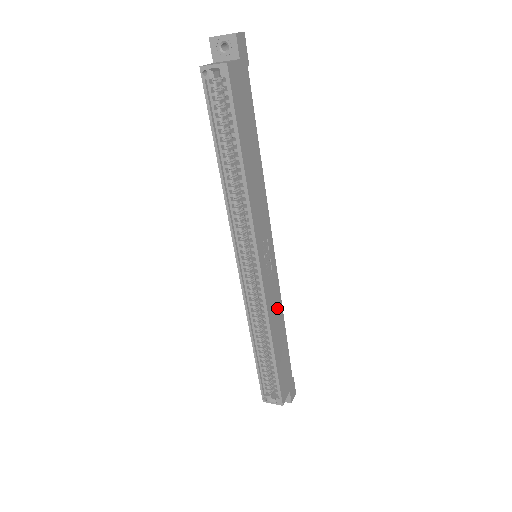
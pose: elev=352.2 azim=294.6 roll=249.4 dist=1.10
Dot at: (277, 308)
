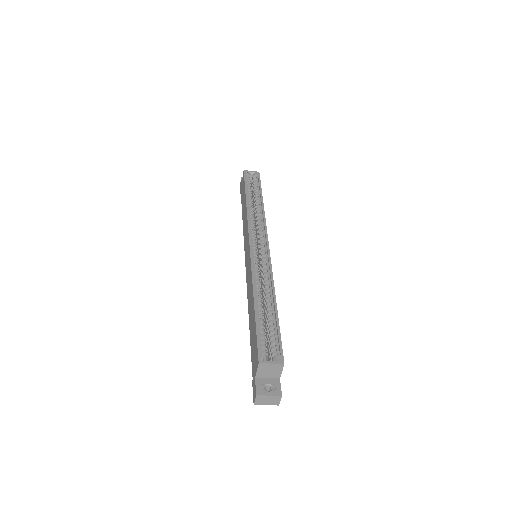
Dot at: occluded
